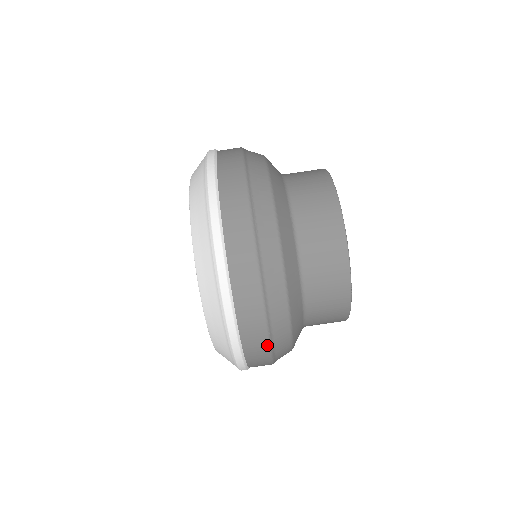
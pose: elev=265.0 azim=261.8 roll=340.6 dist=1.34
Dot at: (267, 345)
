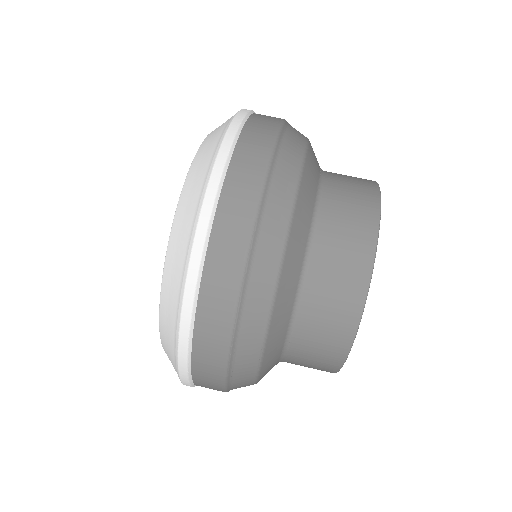
Dot at: (244, 248)
